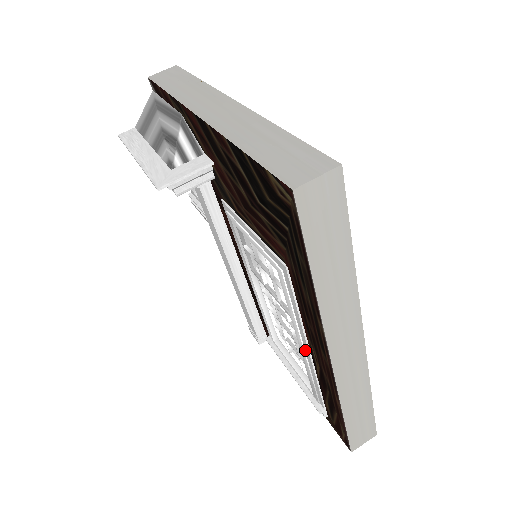
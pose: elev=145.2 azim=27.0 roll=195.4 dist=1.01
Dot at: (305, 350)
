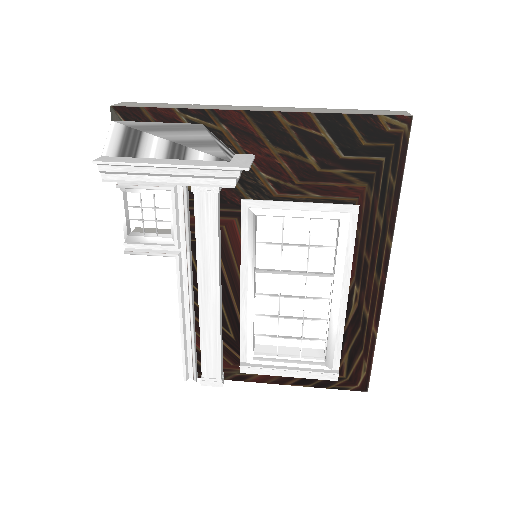
Dot at: (341, 301)
